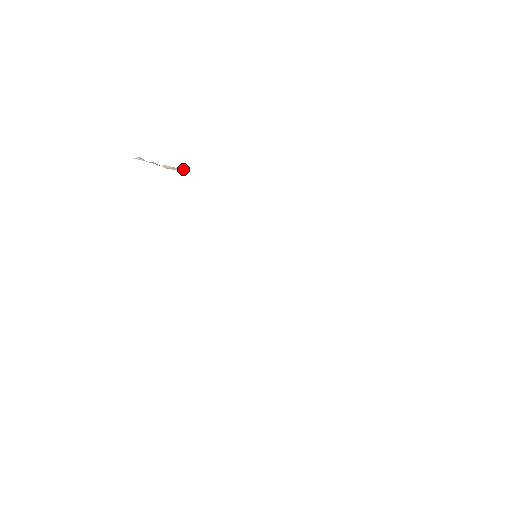
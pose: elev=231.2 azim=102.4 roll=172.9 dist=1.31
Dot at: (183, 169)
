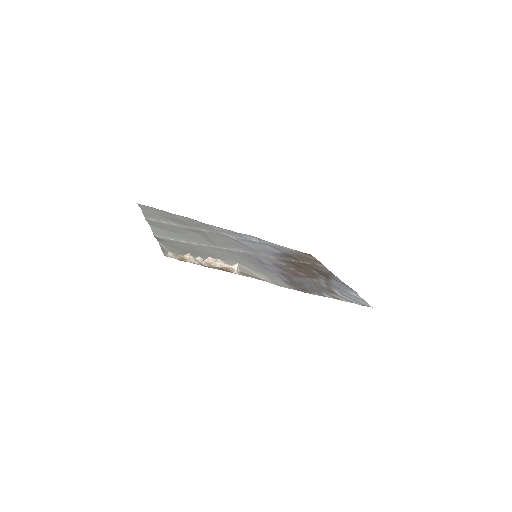
Dot at: (220, 268)
